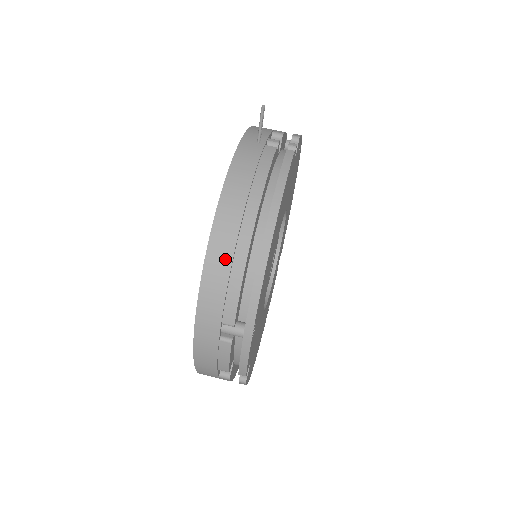
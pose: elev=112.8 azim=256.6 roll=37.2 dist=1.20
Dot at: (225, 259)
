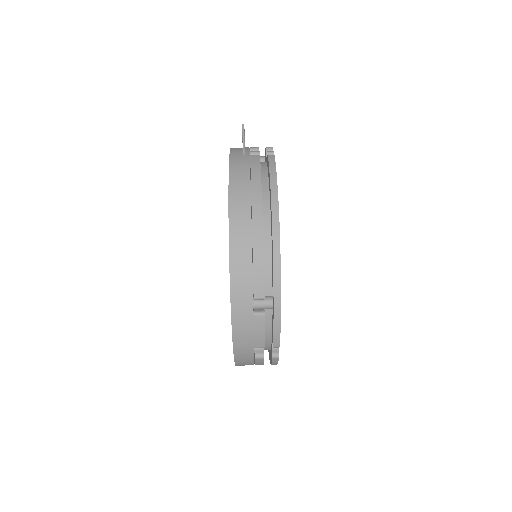
Dot at: (246, 243)
